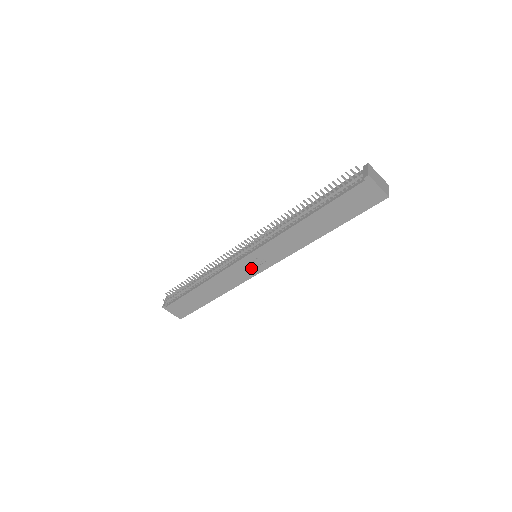
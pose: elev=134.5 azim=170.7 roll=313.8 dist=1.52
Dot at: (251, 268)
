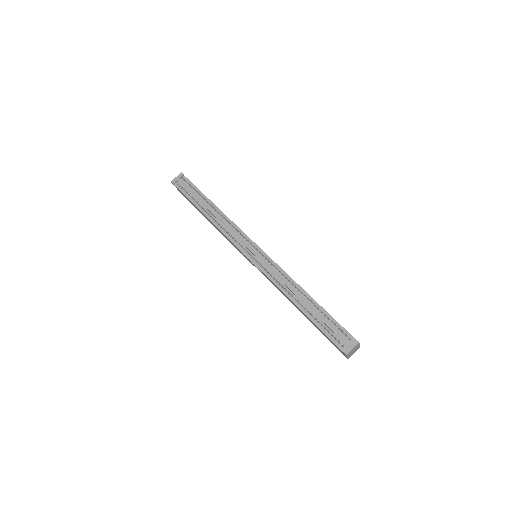
Dot at: (246, 257)
